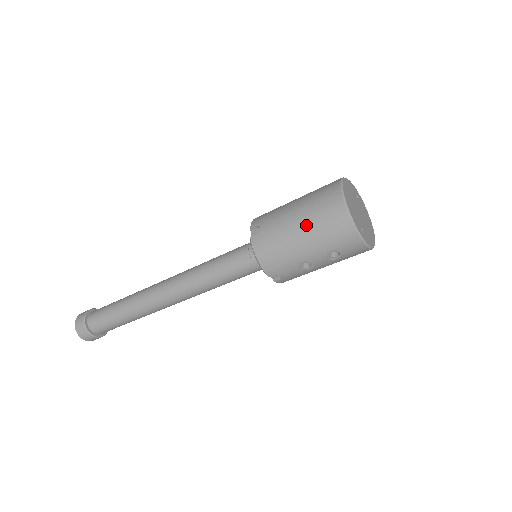
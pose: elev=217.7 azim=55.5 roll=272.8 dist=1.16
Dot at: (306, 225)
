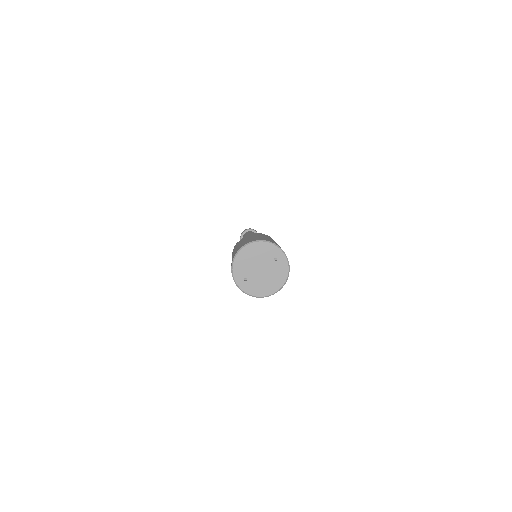
Dot at: (233, 254)
